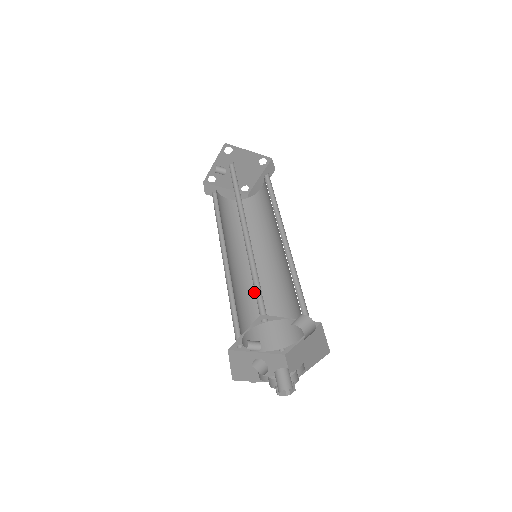
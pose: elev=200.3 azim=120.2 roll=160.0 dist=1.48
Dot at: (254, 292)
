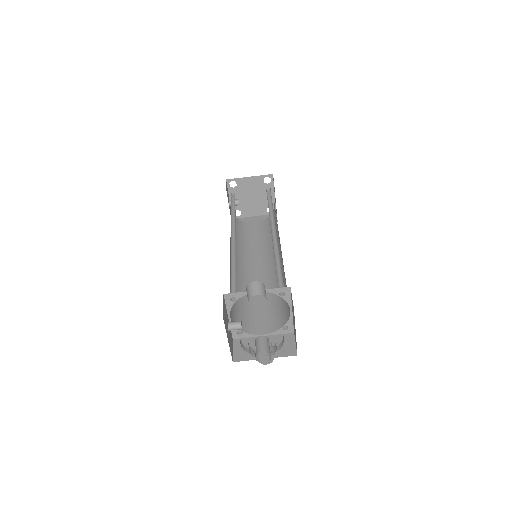
Dot at: (267, 288)
